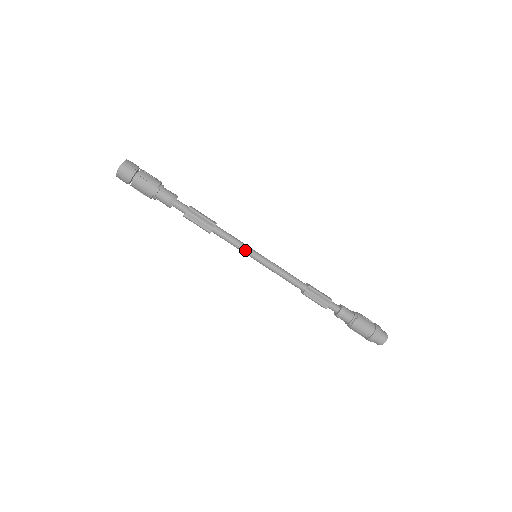
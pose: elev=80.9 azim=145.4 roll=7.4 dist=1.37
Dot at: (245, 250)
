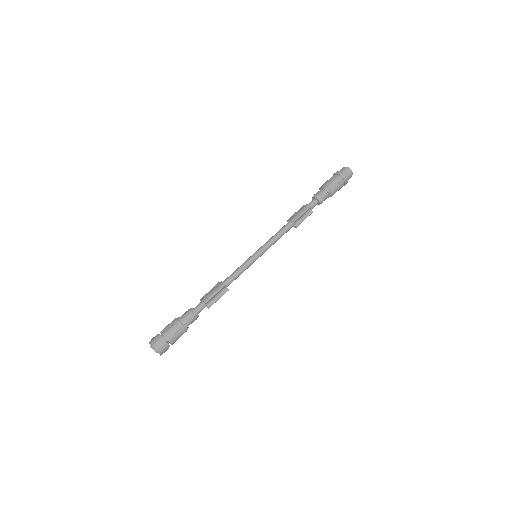
Dot at: (250, 265)
